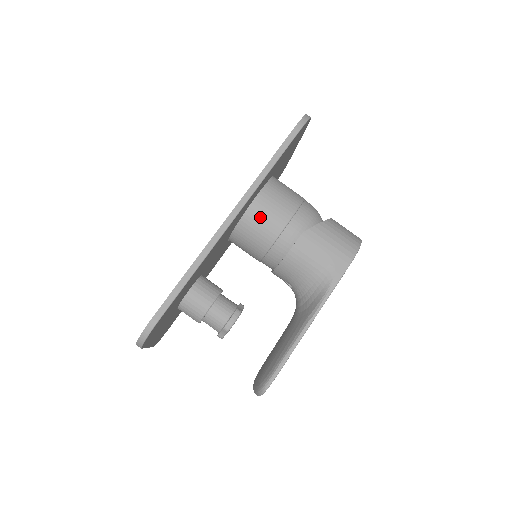
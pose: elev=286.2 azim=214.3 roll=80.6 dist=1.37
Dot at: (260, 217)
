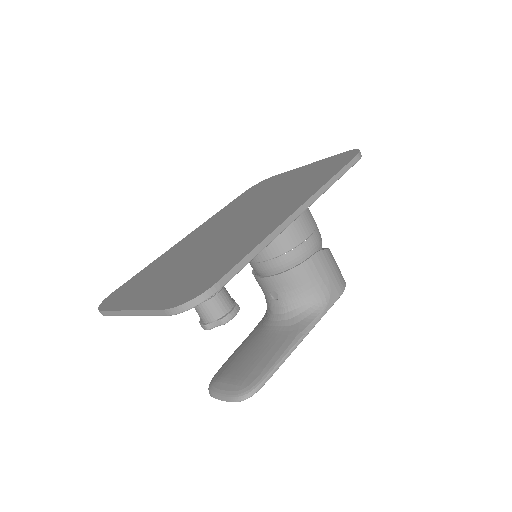
Dot at: occluded
